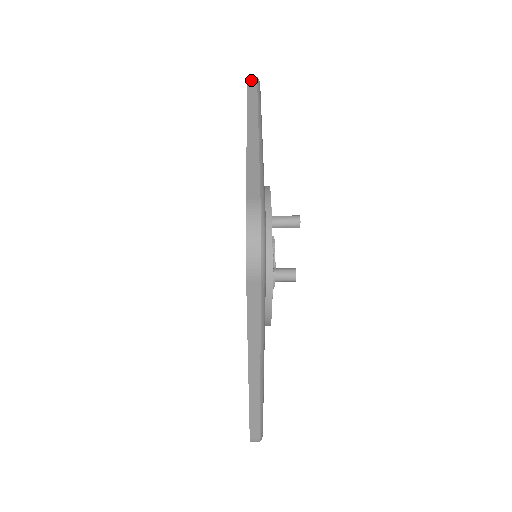
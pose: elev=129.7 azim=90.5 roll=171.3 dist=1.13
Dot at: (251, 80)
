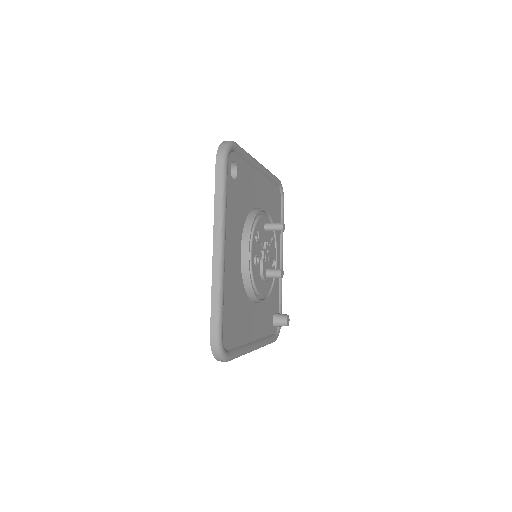
Dot at: occluded
